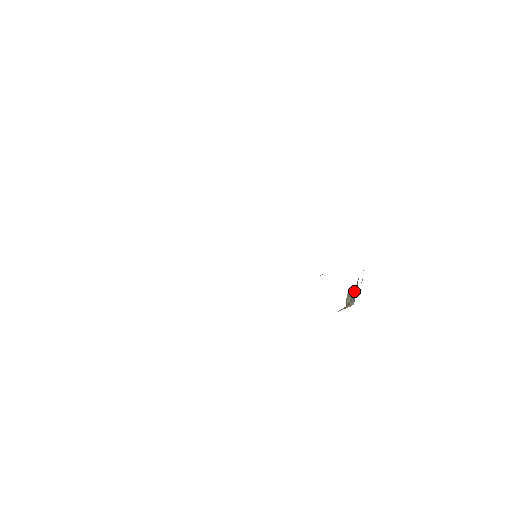
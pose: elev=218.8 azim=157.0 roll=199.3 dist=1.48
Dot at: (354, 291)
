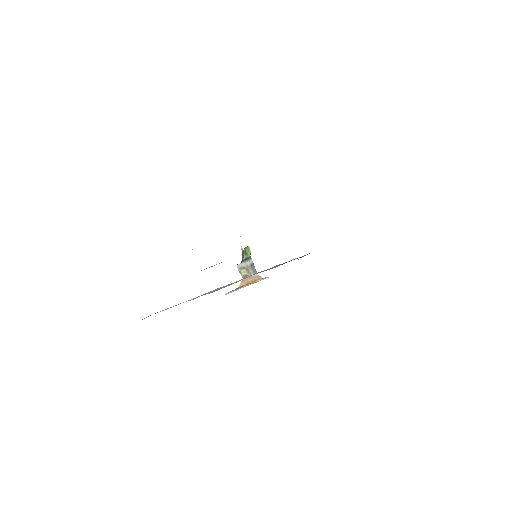
Dot at: (247, 261)
